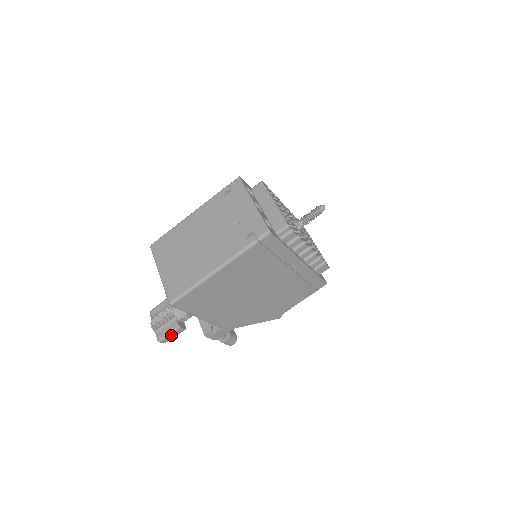
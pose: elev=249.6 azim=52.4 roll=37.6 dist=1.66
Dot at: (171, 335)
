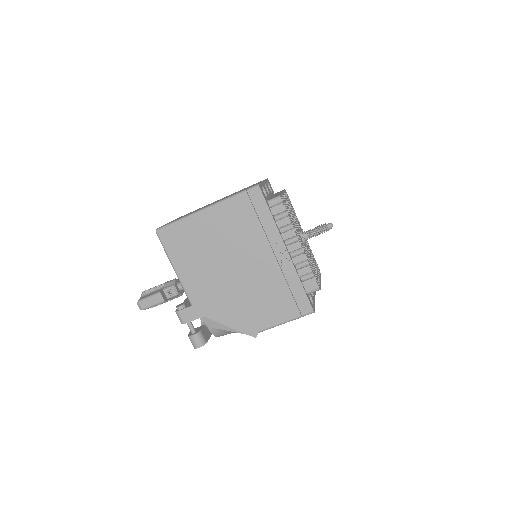
Dot at: (150, 300)
